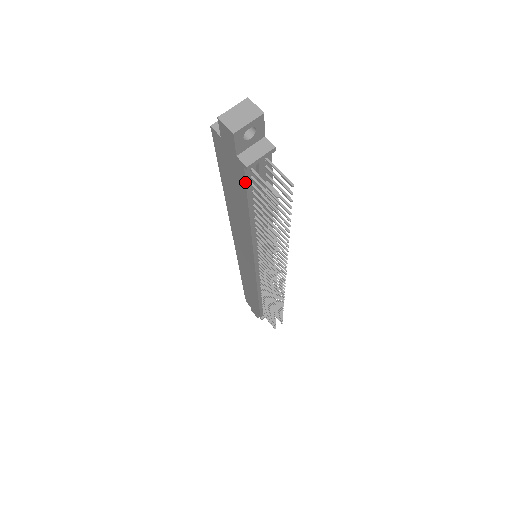
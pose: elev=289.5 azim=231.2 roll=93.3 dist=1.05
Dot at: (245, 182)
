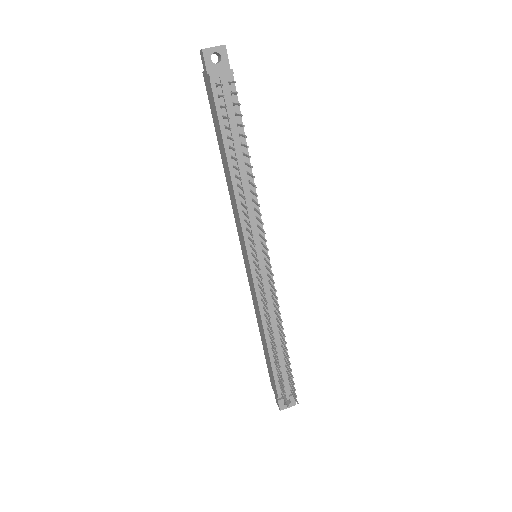
Dot at: (214, 99)
